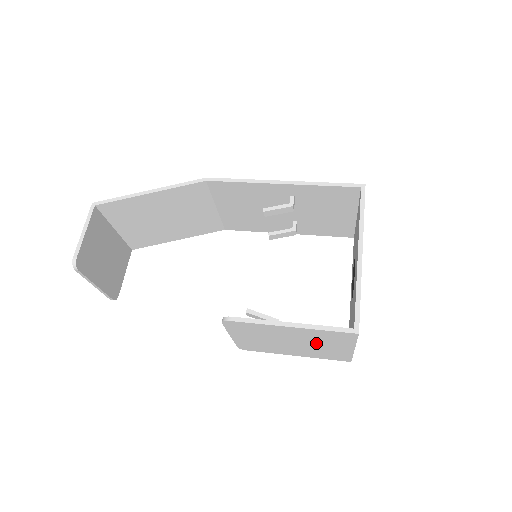
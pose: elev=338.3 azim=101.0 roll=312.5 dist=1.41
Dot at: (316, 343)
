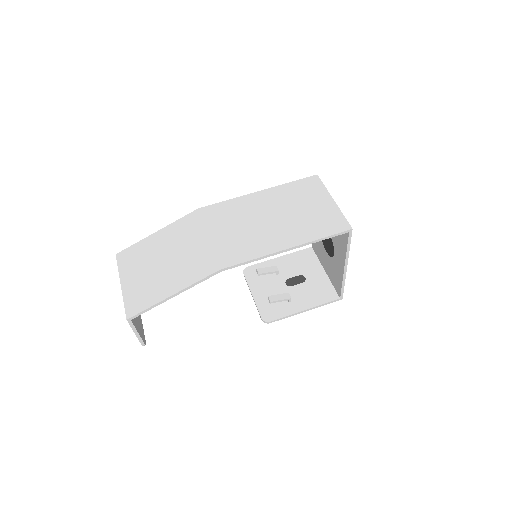
Dot at: (307, 283)
